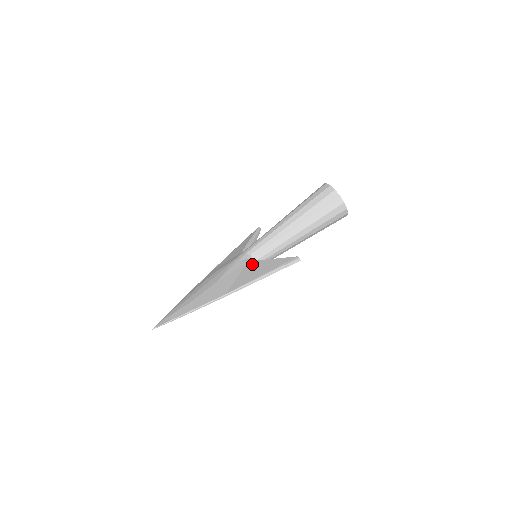
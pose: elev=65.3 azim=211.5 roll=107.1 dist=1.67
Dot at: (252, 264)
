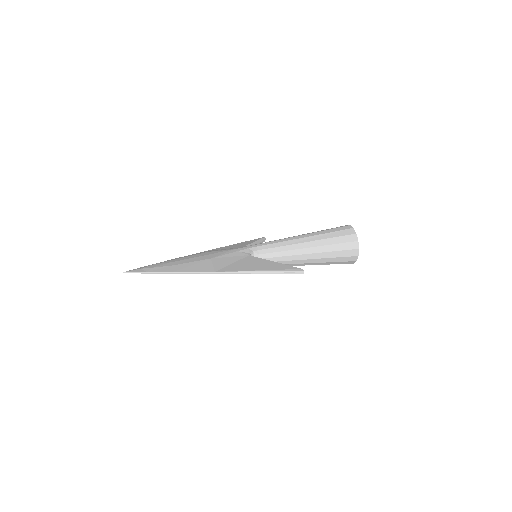
Dot at: (252, 258)
